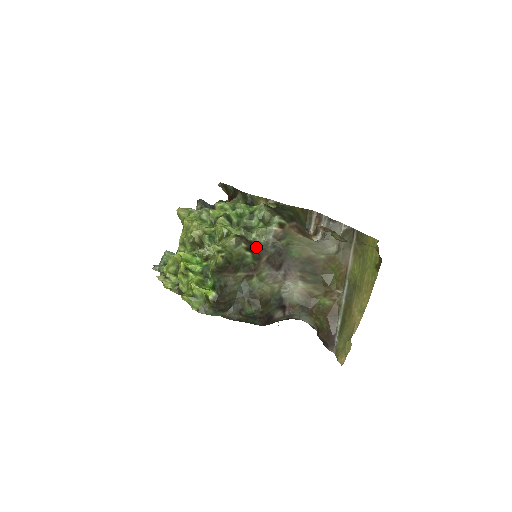
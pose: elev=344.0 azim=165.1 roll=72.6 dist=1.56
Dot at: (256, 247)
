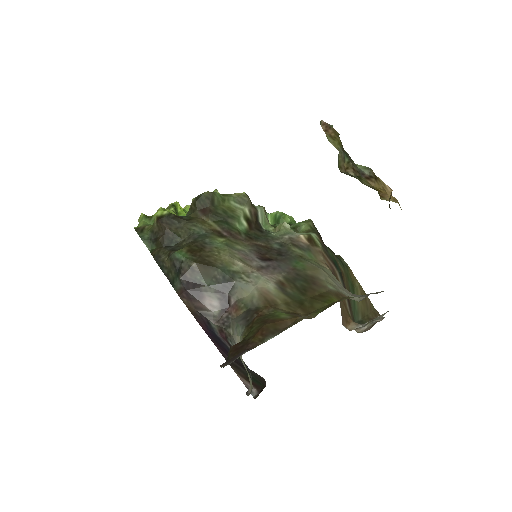
Dot at: (261, 231)
